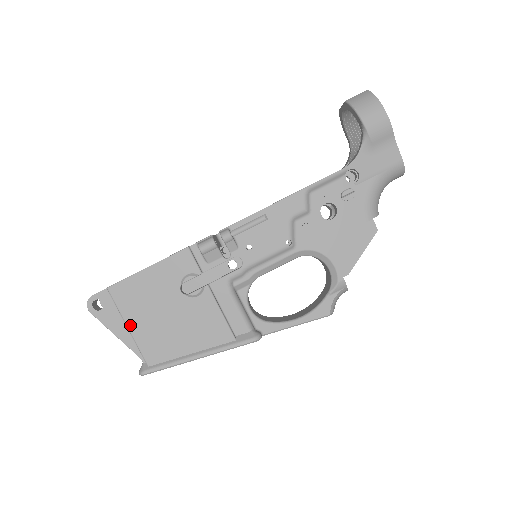
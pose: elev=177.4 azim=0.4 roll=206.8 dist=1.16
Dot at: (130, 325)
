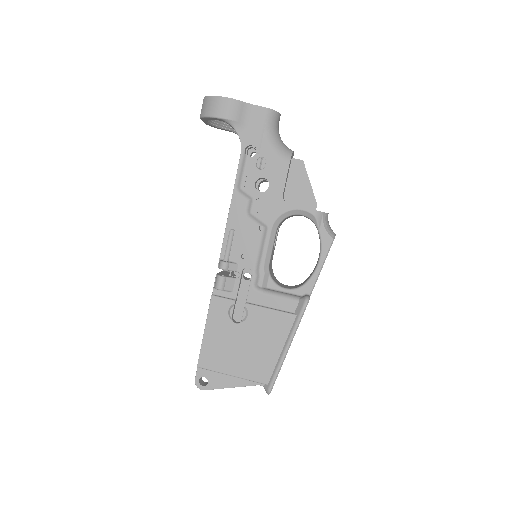
Dot at: (232, 373)
